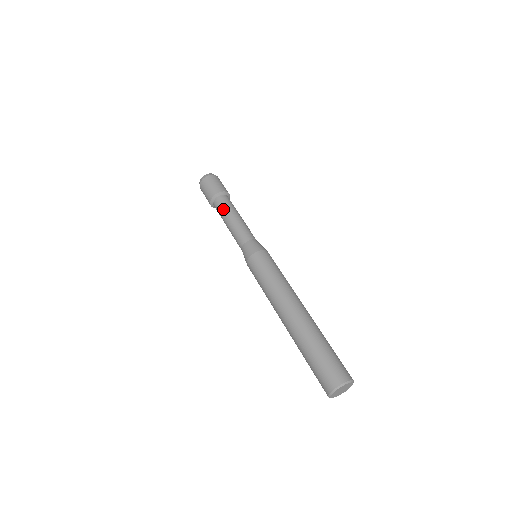
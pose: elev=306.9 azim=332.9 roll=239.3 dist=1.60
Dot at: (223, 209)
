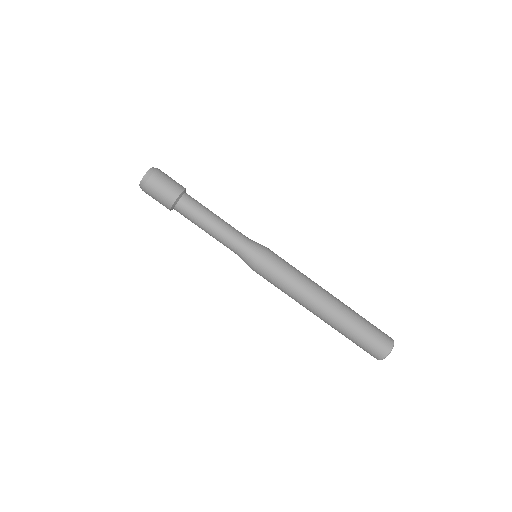
Dot at: (191, 221)
